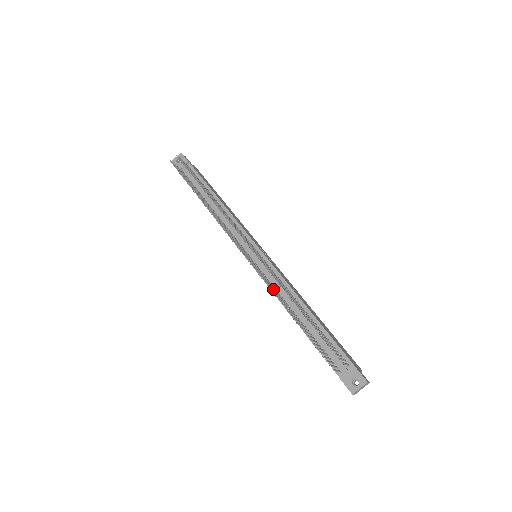
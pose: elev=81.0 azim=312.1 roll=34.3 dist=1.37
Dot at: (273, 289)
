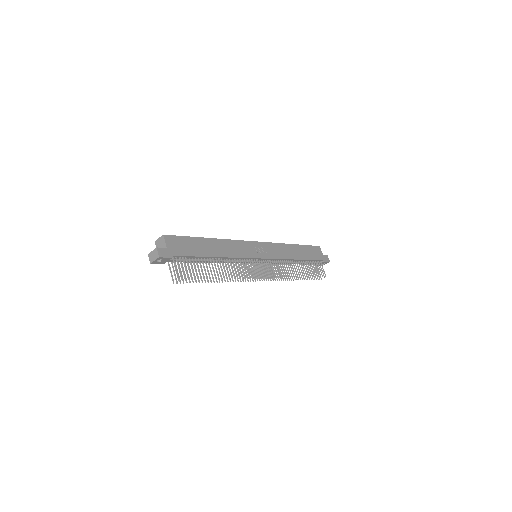
Dot at: (280, 270)
